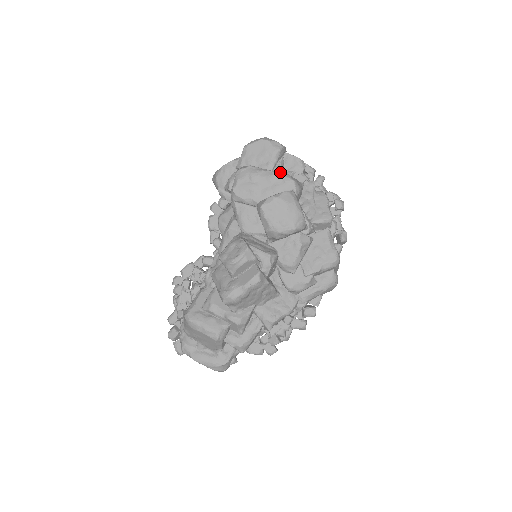
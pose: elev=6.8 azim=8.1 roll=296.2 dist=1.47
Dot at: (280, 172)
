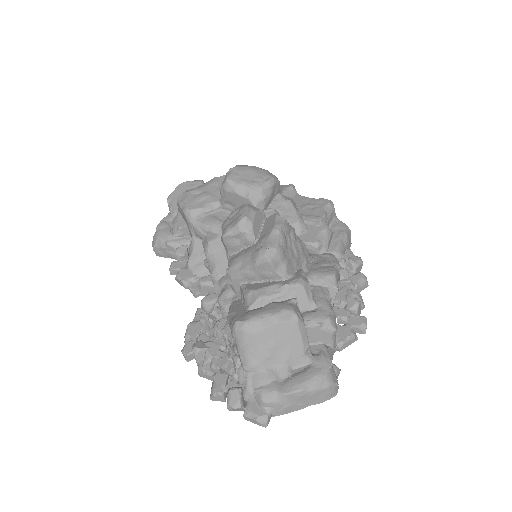
Dot at: occluded
